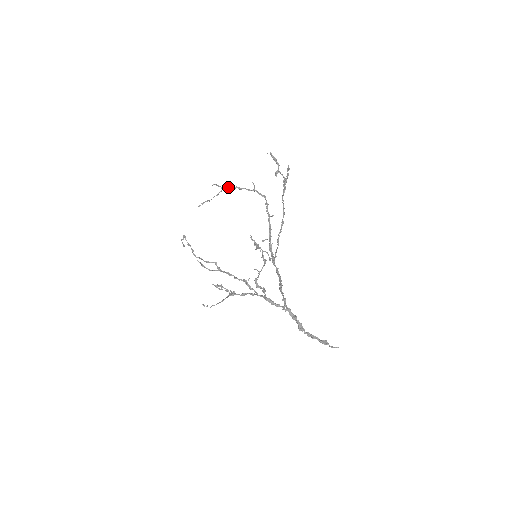
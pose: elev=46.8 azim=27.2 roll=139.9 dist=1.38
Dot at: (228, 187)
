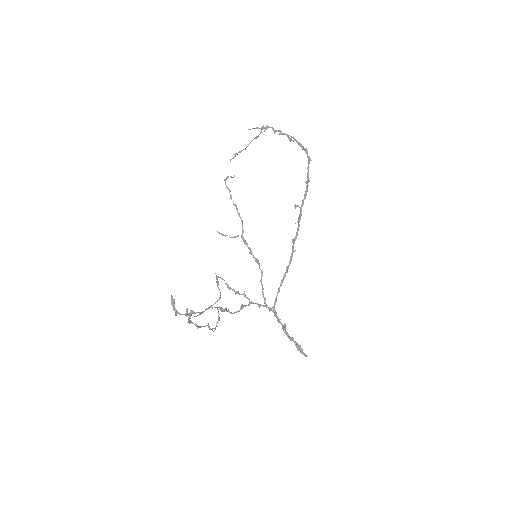
Dot at: (269, 127)
